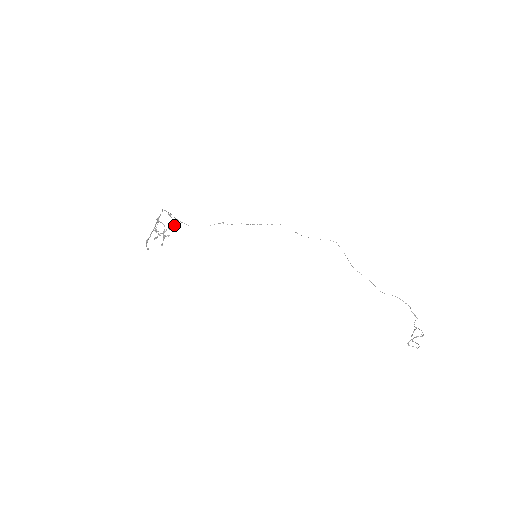
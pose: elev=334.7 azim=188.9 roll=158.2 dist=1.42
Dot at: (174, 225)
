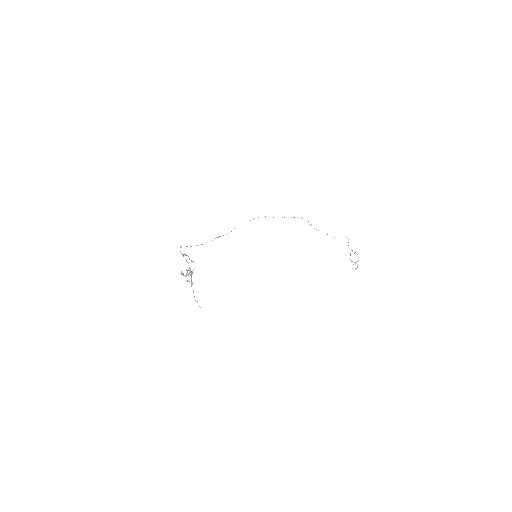
Dot at: (191, 261)
